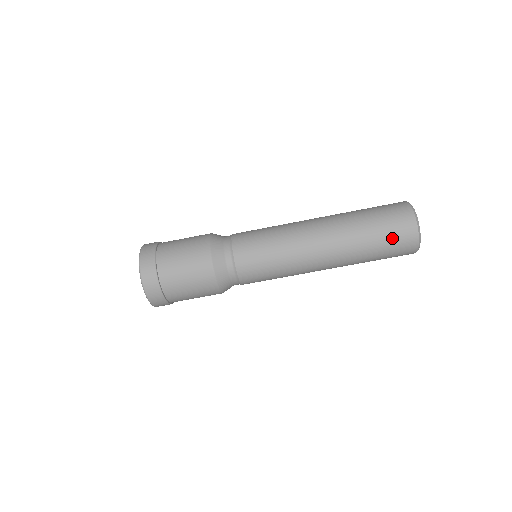
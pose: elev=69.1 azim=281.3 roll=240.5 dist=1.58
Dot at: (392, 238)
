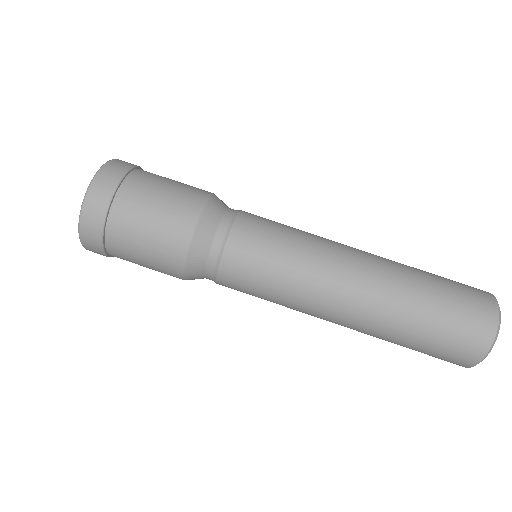
Dot at: (452, 334)
